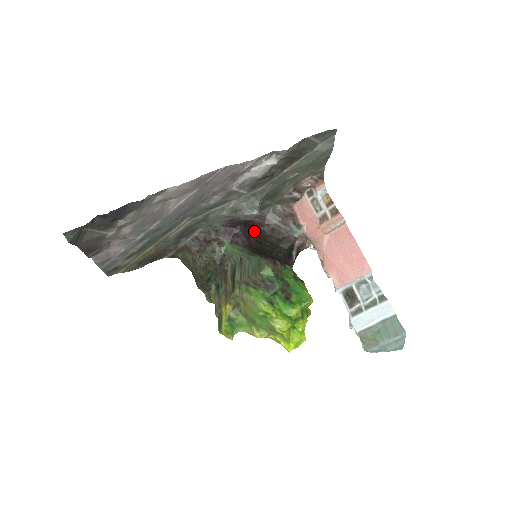
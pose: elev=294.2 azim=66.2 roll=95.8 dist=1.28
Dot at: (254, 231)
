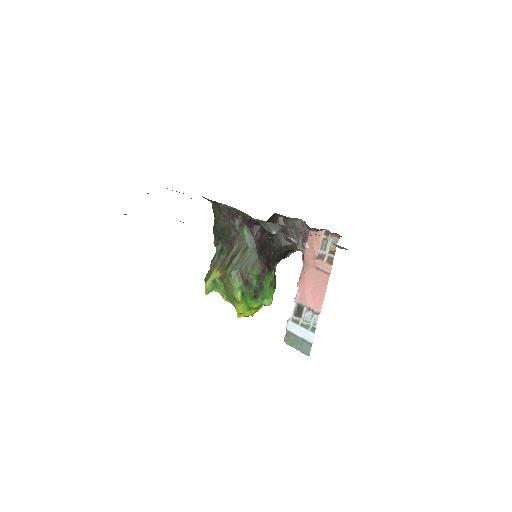
Dot at: occluded
